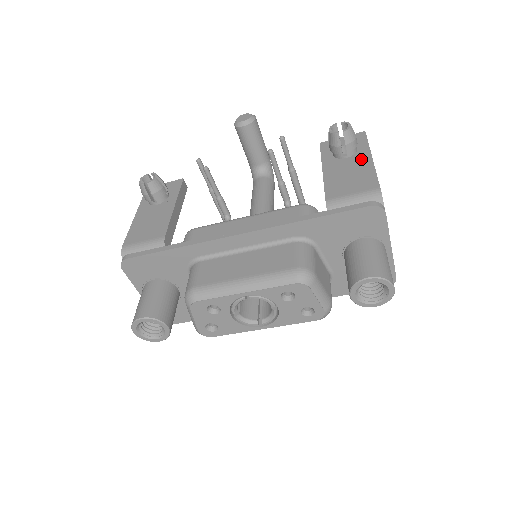
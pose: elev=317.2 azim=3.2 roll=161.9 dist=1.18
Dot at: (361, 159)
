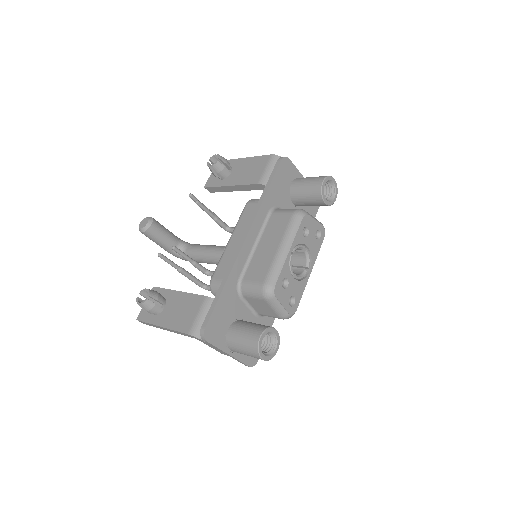
Dot at: (240, 164)
